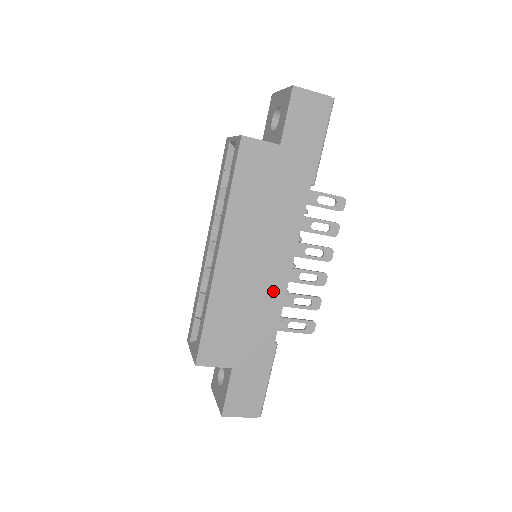
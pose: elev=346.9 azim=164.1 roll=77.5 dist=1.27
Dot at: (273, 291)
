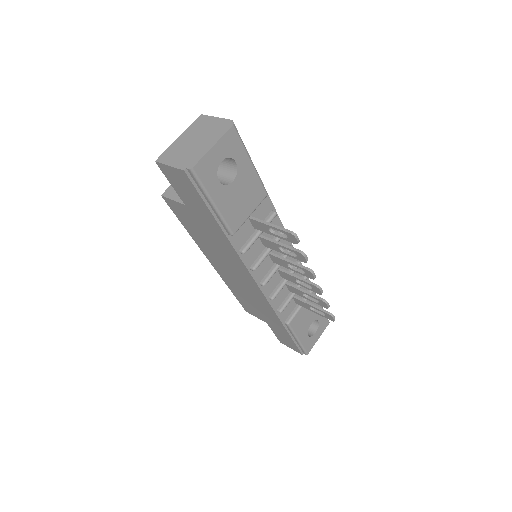
Dot at: (258, 295)
